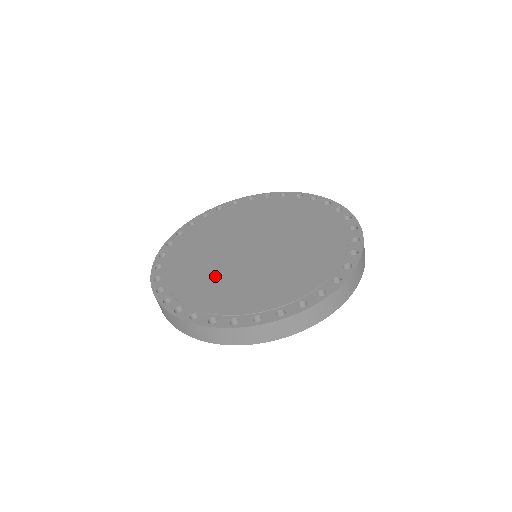
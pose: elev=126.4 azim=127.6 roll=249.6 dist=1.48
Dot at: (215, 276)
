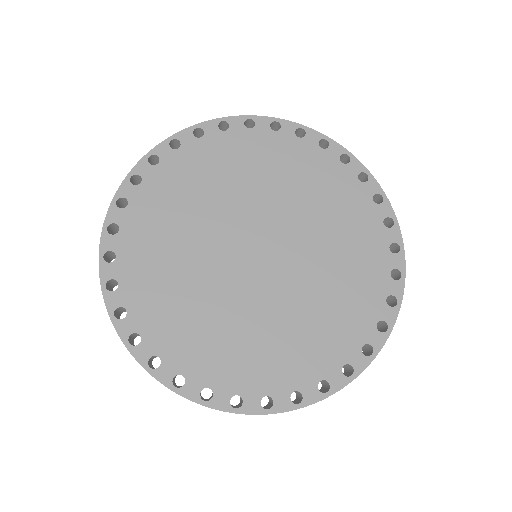
Dot at: (259, 327)
